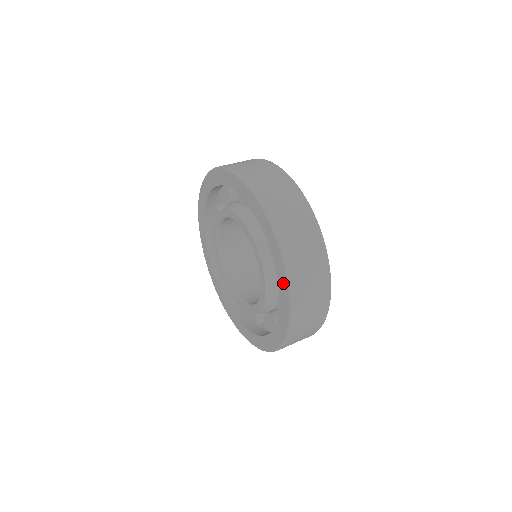
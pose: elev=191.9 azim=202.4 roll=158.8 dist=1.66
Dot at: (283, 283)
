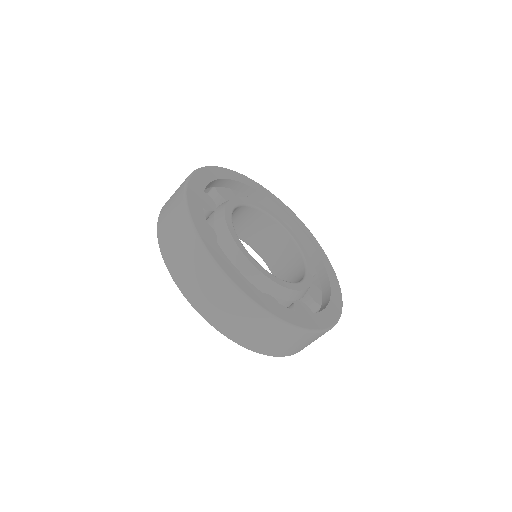
Dot at: occluded
